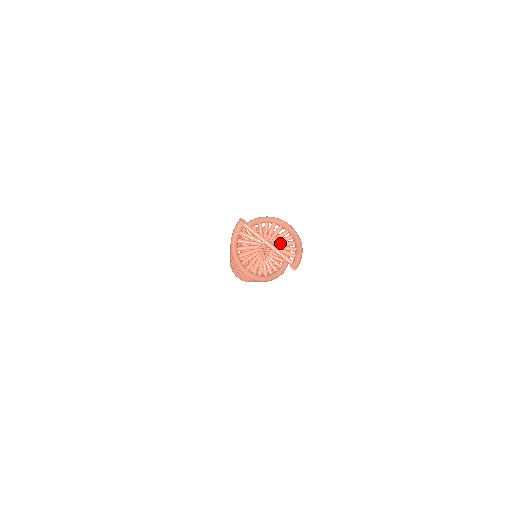
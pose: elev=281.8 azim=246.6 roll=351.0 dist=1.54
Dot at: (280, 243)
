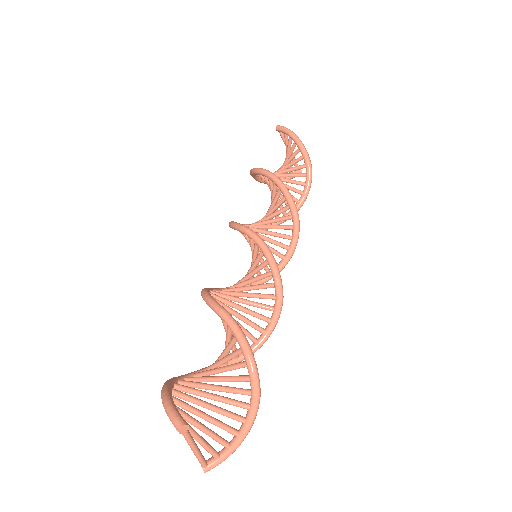
Dot at: (221, 427)
